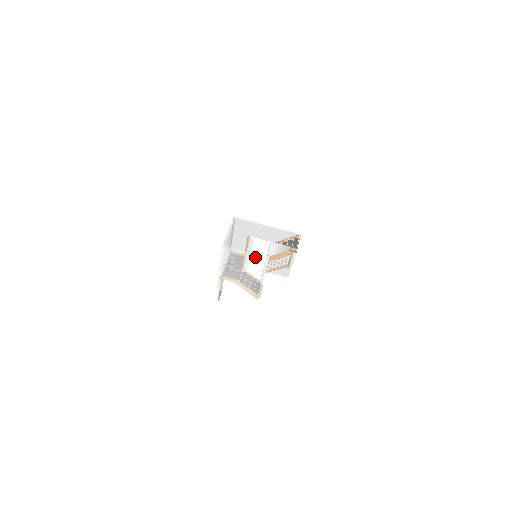
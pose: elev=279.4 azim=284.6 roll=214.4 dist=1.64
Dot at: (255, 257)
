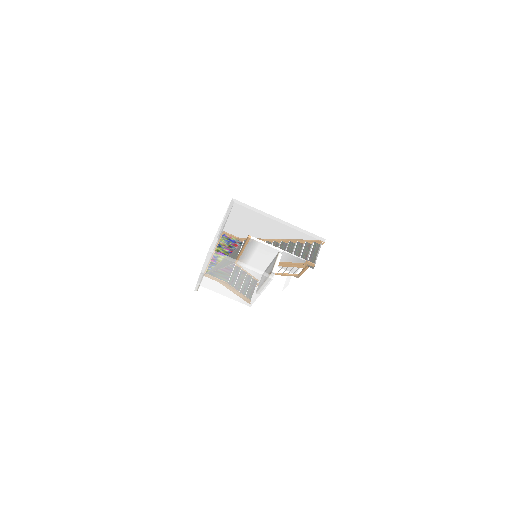
Dot at: (254, 272)
